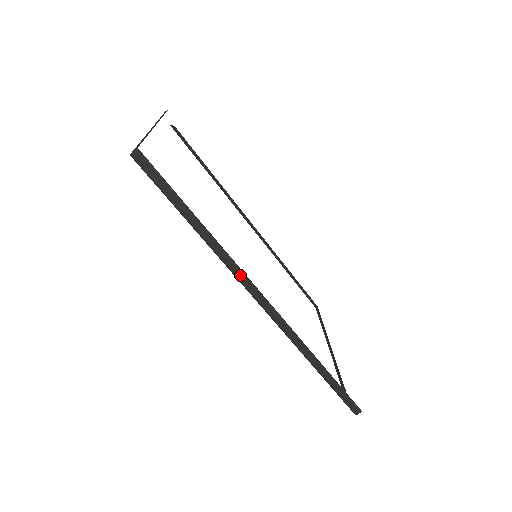
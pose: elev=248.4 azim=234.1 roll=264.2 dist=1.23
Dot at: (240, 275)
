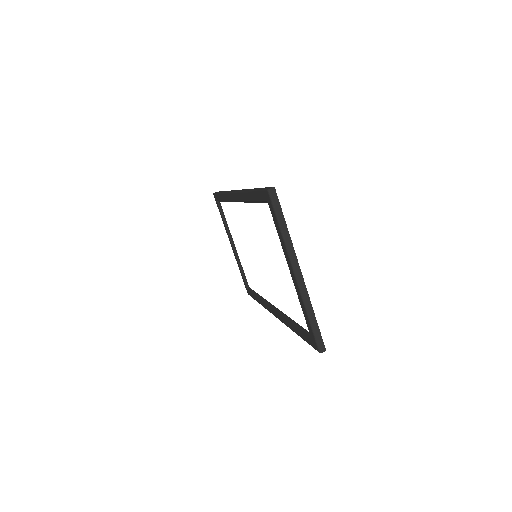
Dot at: occluded
